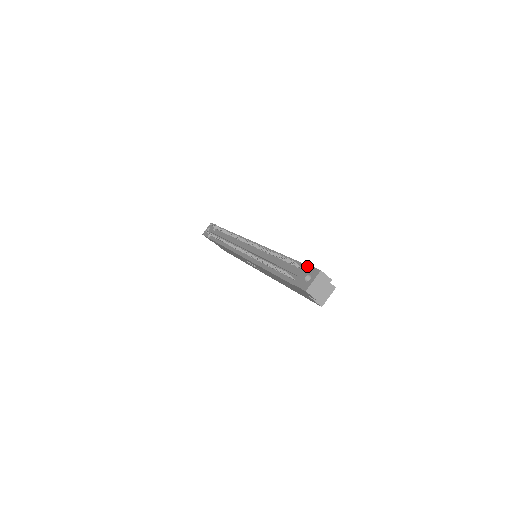
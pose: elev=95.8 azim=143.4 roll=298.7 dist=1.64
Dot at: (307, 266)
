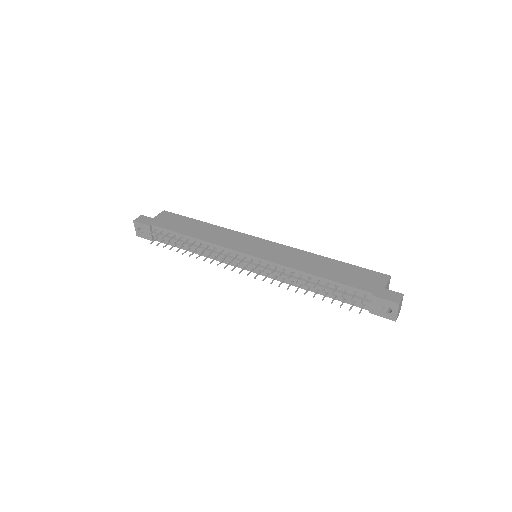
Dot at: (376, 298)
